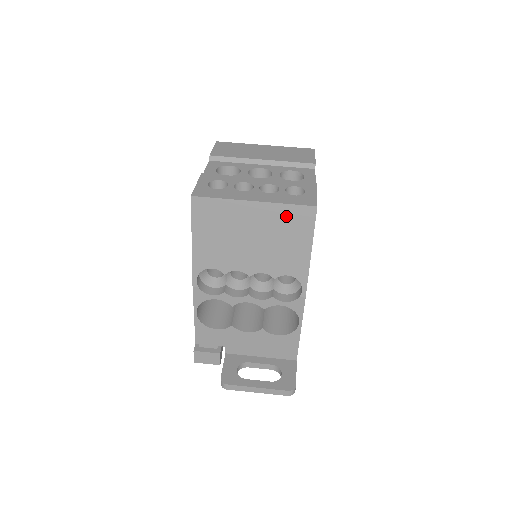
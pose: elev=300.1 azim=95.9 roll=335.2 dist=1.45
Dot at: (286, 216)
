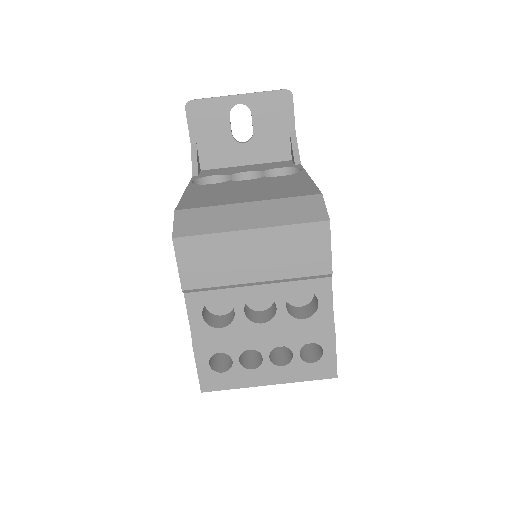
Dot at: occluded
